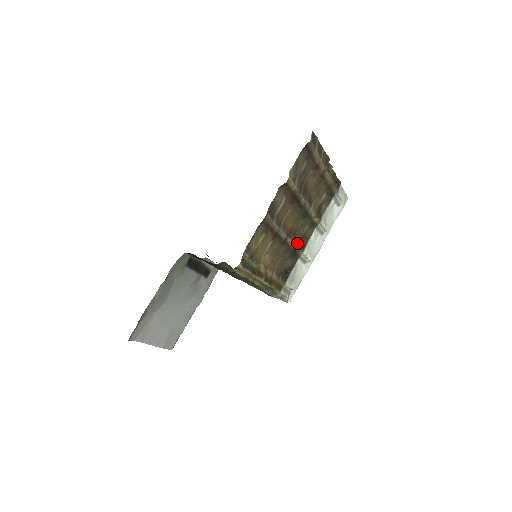
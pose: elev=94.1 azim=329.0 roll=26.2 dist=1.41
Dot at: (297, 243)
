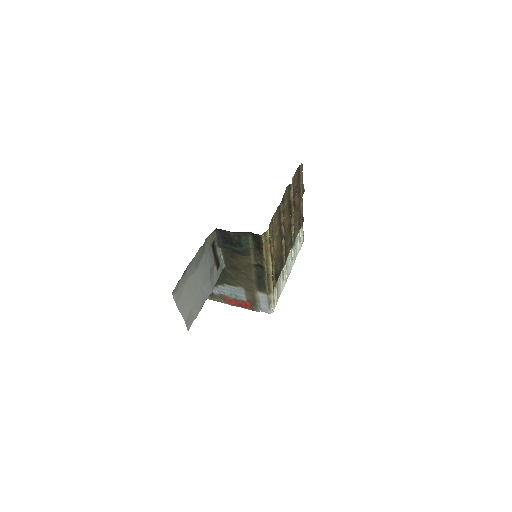
Dot at: occluded
